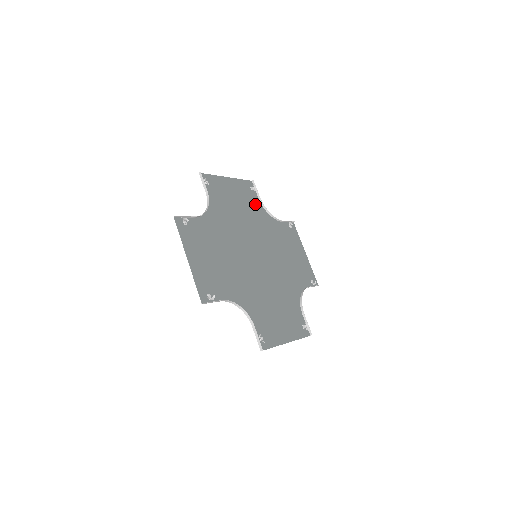
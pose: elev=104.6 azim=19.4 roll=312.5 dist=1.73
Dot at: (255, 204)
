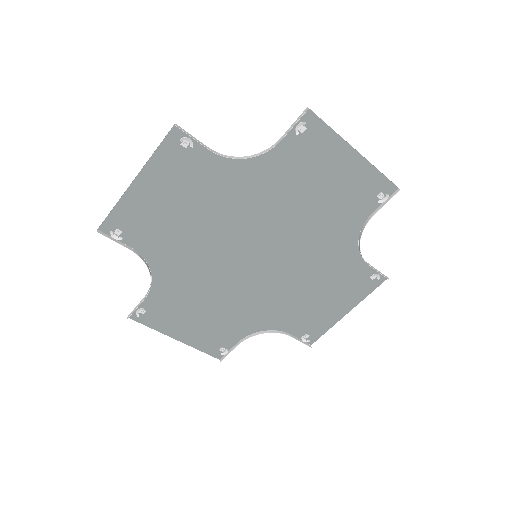
Dot at: (353, 214)
